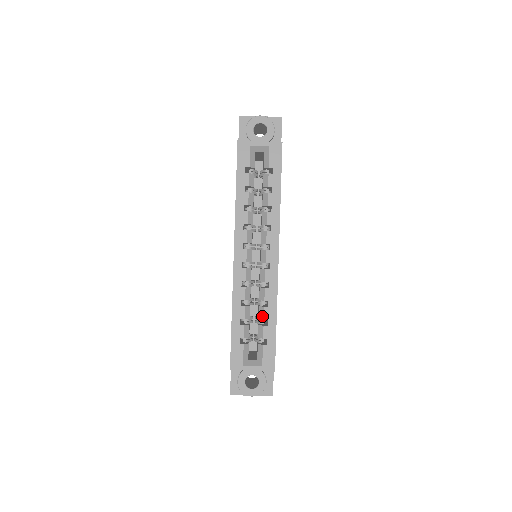
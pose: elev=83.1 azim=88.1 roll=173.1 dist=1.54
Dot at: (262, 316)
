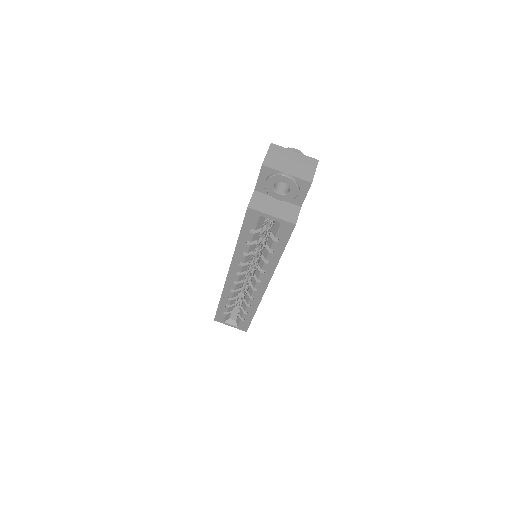
Dot at: (244, 308)
